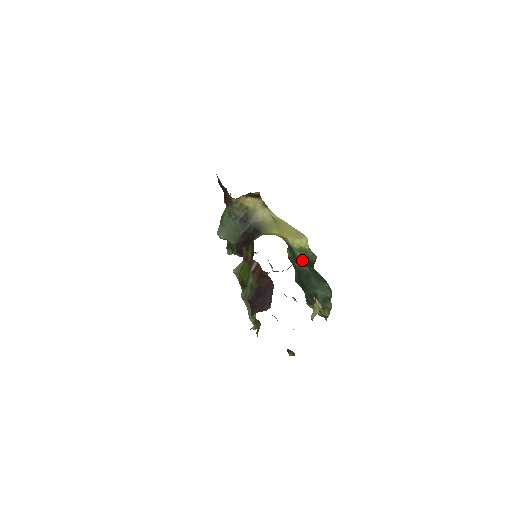
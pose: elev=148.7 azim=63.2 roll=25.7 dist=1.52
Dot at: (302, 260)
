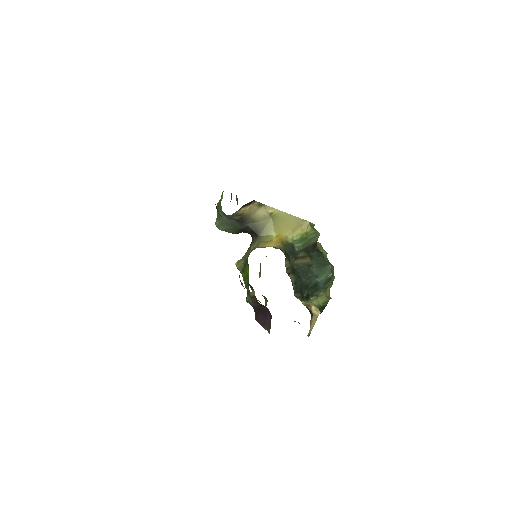
Dot at: (303, 250)
